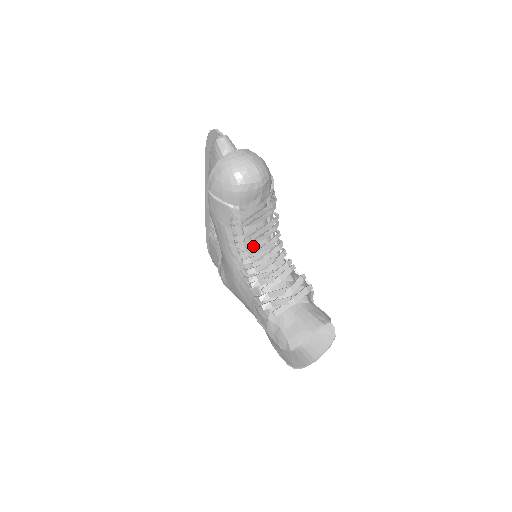
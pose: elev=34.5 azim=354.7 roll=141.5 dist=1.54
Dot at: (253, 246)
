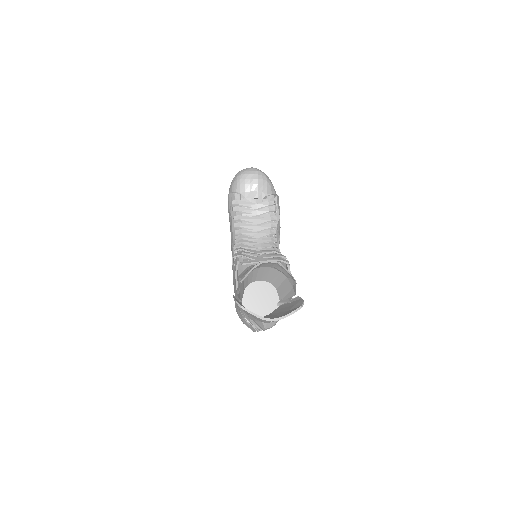
Dot at: occluded
